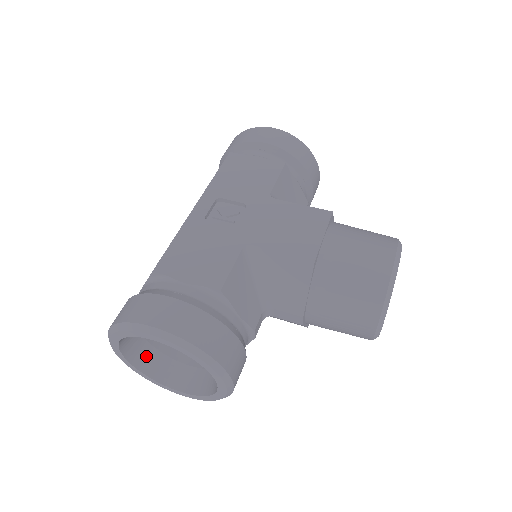
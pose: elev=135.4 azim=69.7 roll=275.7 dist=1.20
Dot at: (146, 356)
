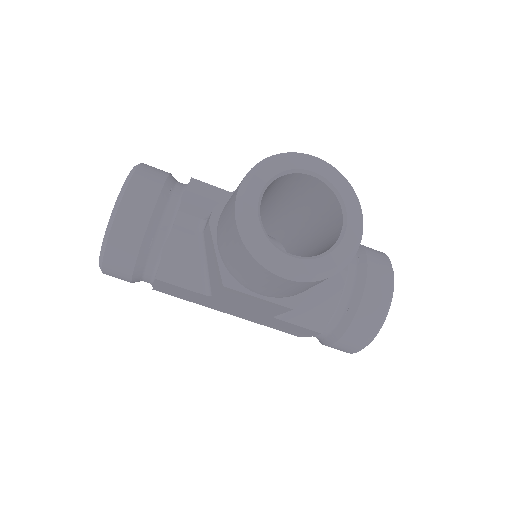
Dot at: occluded
